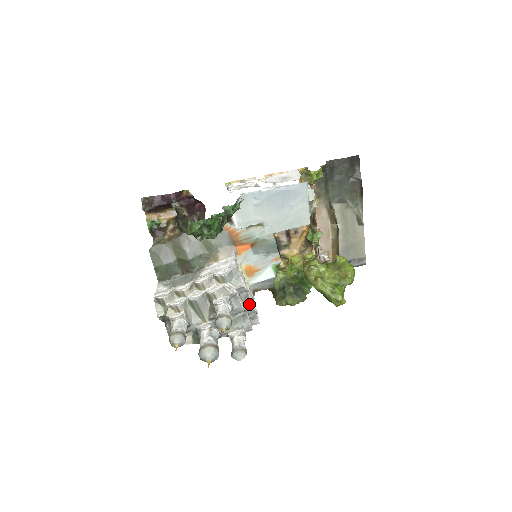
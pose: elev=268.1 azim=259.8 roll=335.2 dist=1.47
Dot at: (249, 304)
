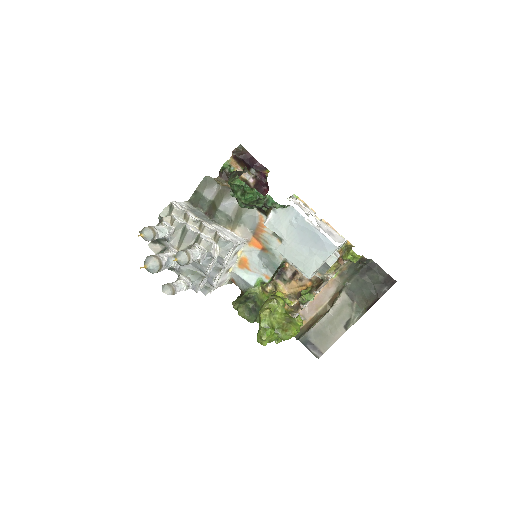
Dot at: (214, 275)
